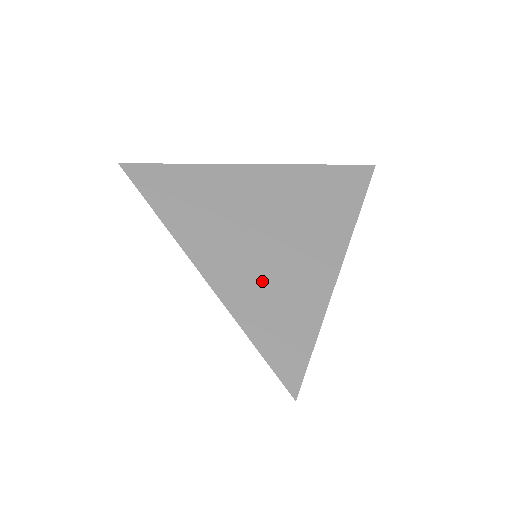
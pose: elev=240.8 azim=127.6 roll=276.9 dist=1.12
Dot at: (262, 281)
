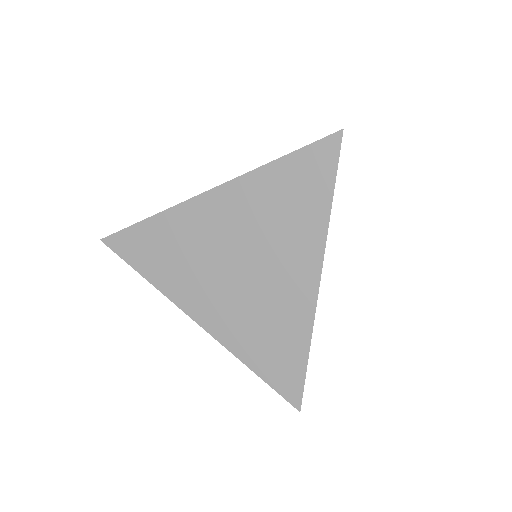
Dot at: (248, 317)
